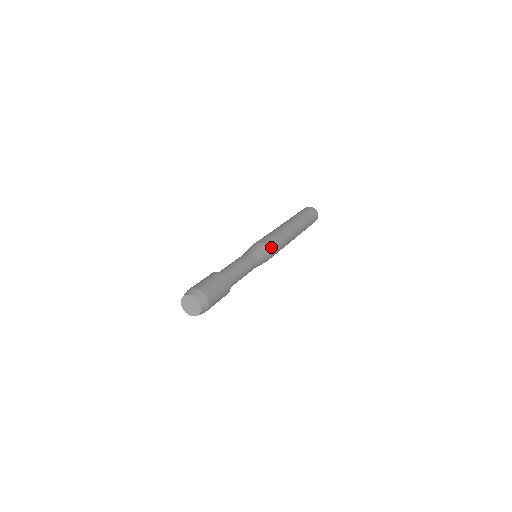
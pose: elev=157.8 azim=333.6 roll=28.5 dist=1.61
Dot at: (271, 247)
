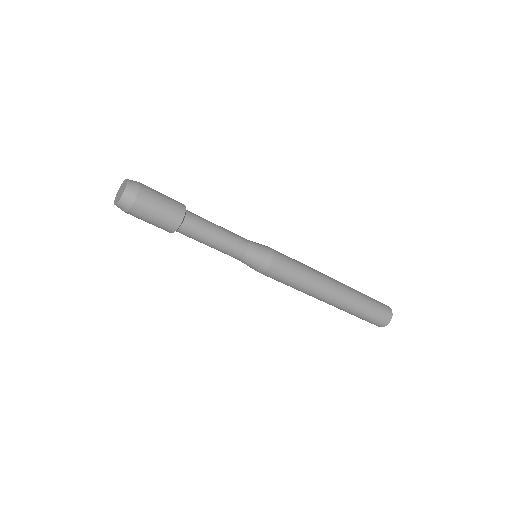
Dot at: (277, 251)
